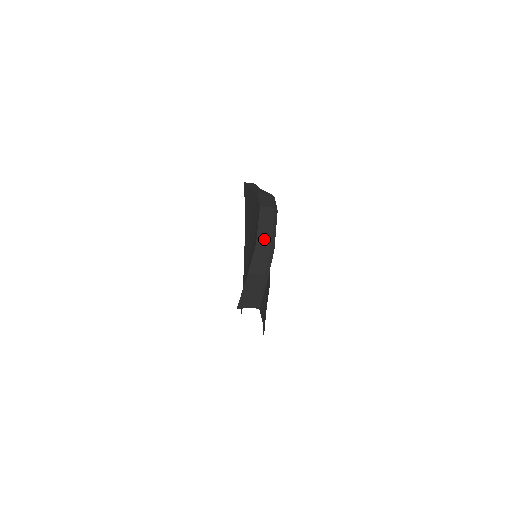
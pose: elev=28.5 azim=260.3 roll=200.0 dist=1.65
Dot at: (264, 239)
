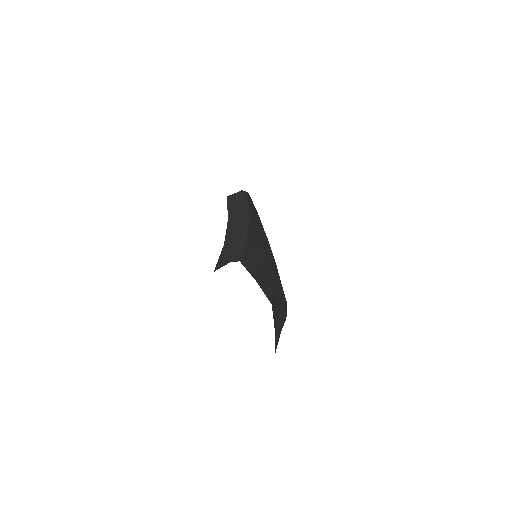
Dot at: (235, 214)
